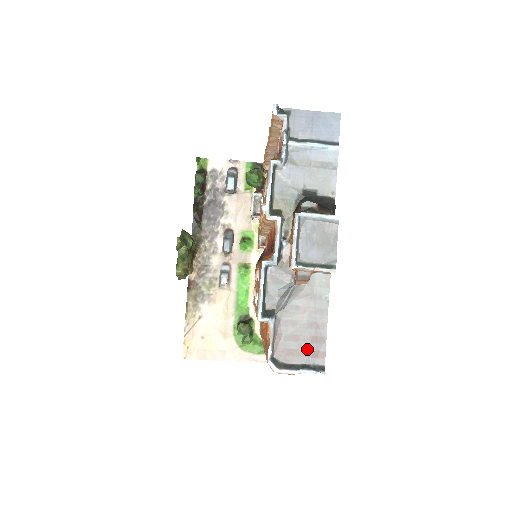
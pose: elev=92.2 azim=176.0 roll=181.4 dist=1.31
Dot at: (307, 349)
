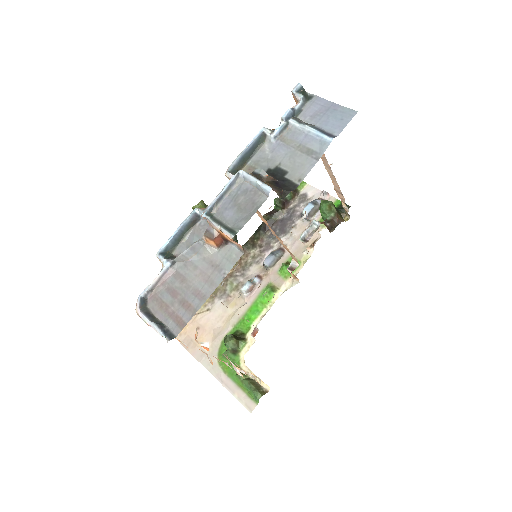
Dot at: (175, 310)
